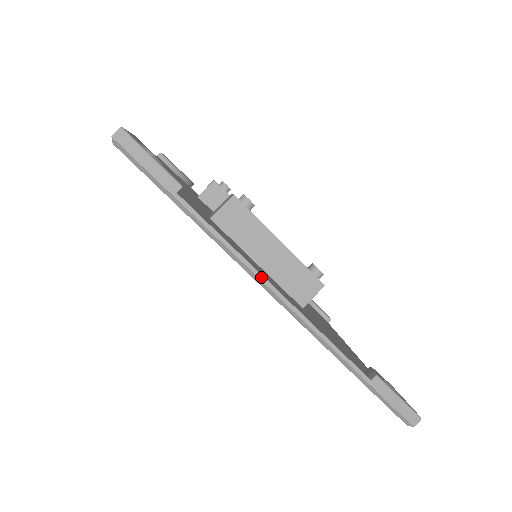
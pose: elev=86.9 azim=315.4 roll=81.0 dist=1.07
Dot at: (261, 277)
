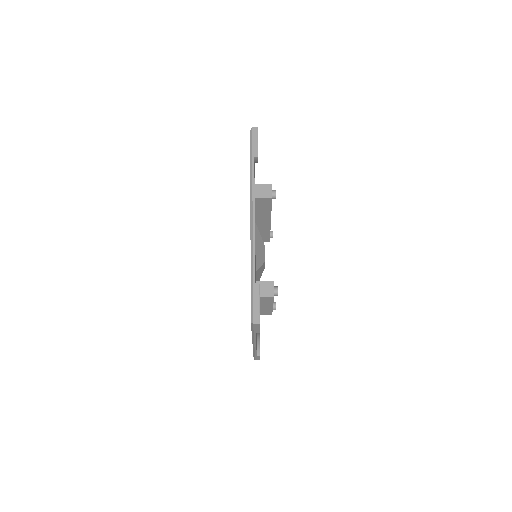
Dot at: (255, 344)
